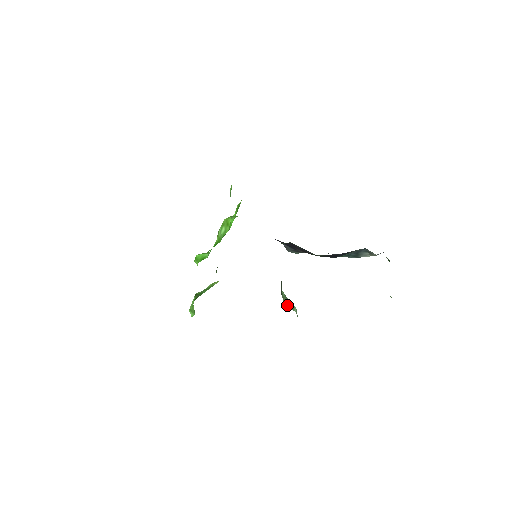
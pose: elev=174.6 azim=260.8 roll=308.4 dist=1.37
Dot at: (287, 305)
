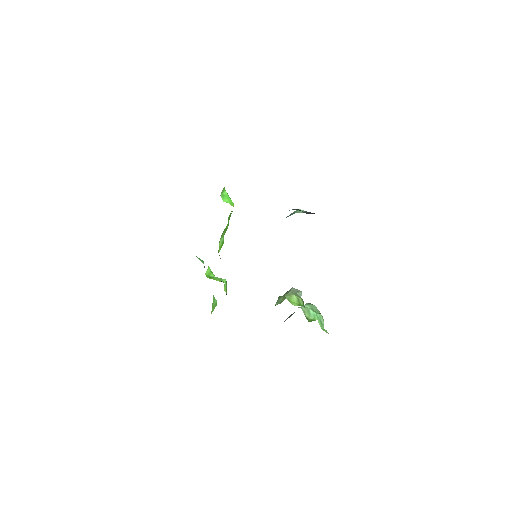
Dot at: occluded
